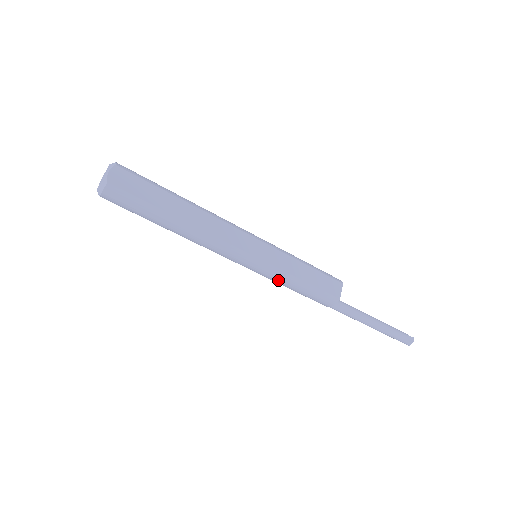
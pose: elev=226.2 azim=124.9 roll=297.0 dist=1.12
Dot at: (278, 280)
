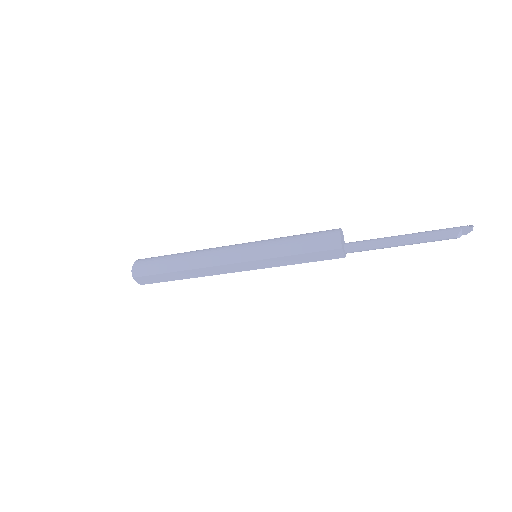
Dot at: occluded
